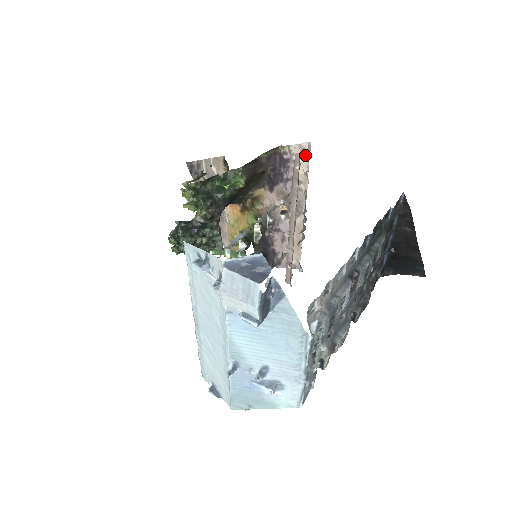
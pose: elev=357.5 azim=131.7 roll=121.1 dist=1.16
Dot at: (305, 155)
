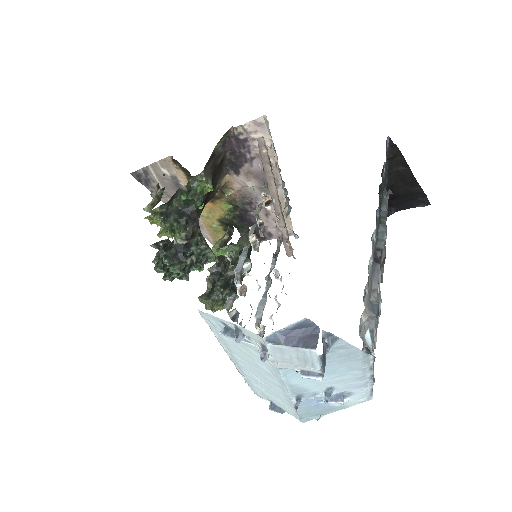
Dot at: (264, 129)
